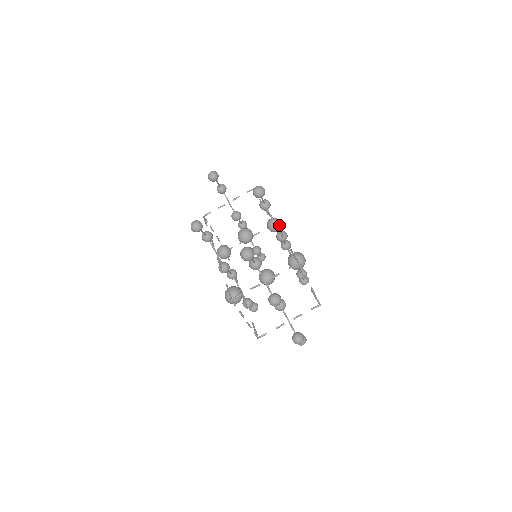
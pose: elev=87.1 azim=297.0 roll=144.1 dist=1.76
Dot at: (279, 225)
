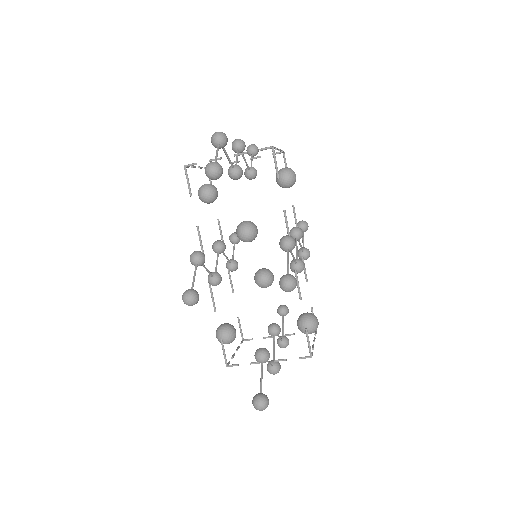
Dot at: (293, 184)
